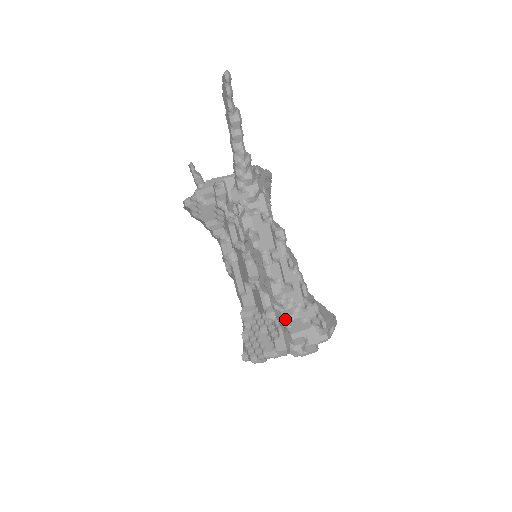
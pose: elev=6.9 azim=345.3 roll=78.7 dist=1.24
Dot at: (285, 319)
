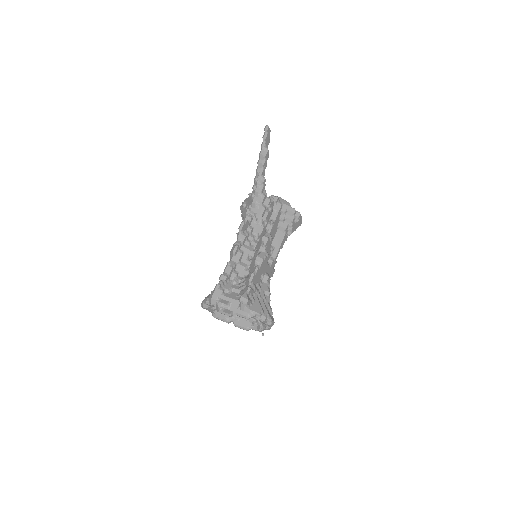
Dot at: (230, 288)
